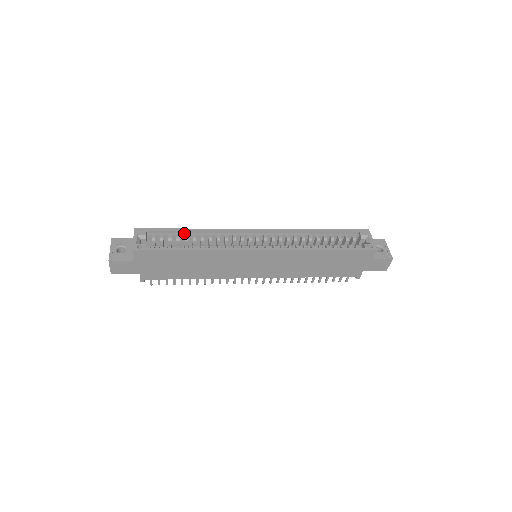
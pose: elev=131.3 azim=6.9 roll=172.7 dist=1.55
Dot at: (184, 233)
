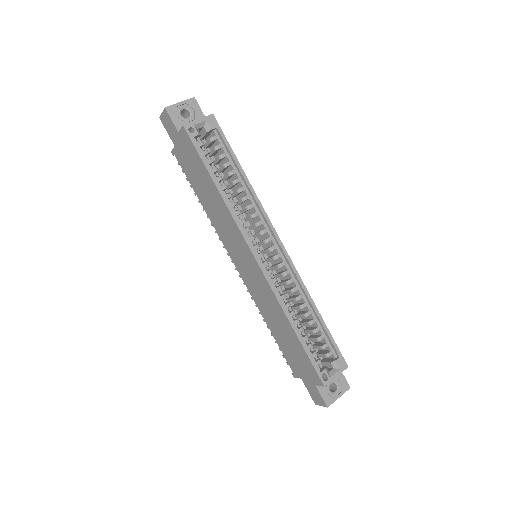
Dot at: (236, 168)
